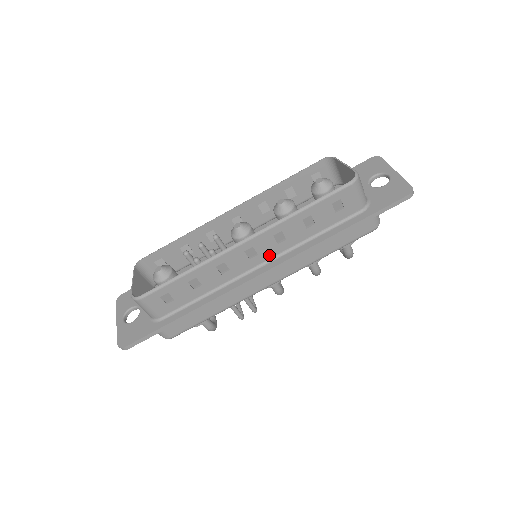
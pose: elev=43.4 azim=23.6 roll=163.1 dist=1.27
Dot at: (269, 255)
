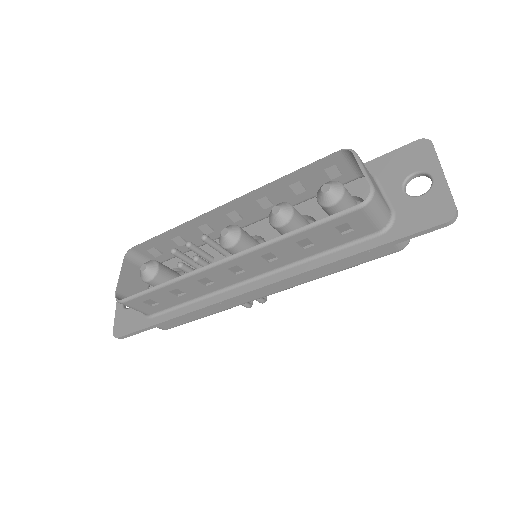
Dot at: (260, 271)
